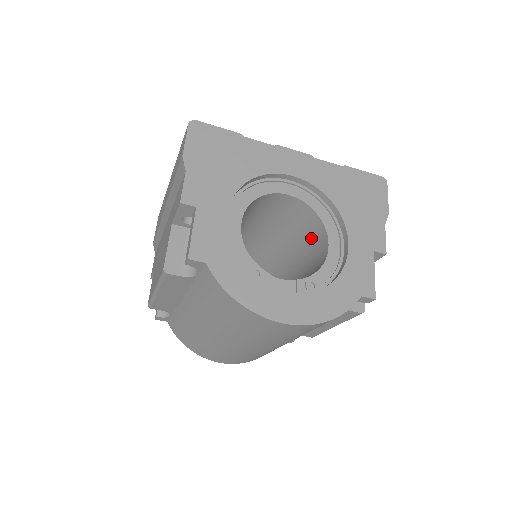
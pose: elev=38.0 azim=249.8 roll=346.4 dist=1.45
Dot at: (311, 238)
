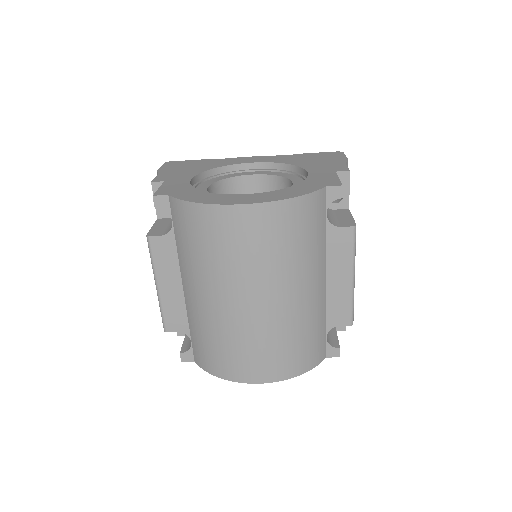
Dot at: occluded
